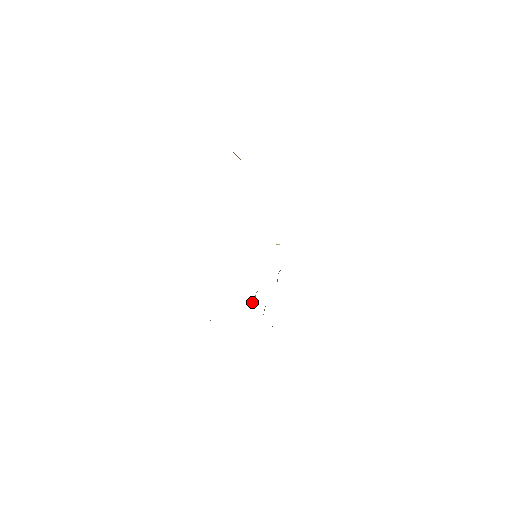
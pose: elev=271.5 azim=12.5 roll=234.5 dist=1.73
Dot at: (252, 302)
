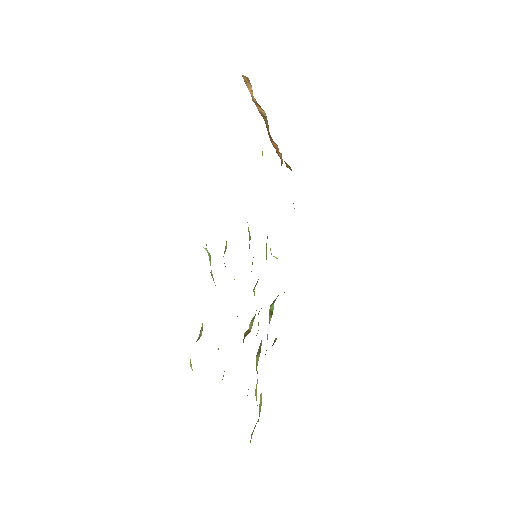
Dot at: (244, 336)
